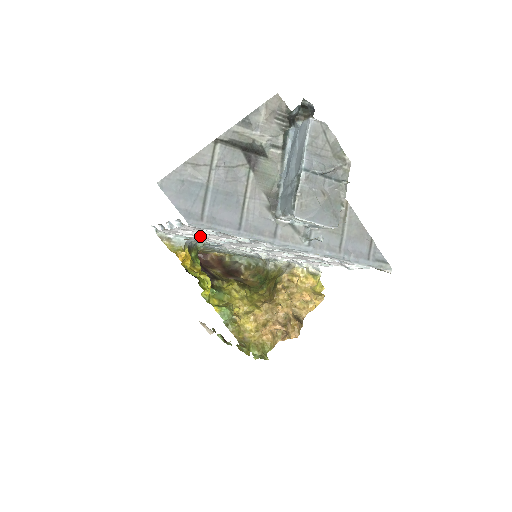
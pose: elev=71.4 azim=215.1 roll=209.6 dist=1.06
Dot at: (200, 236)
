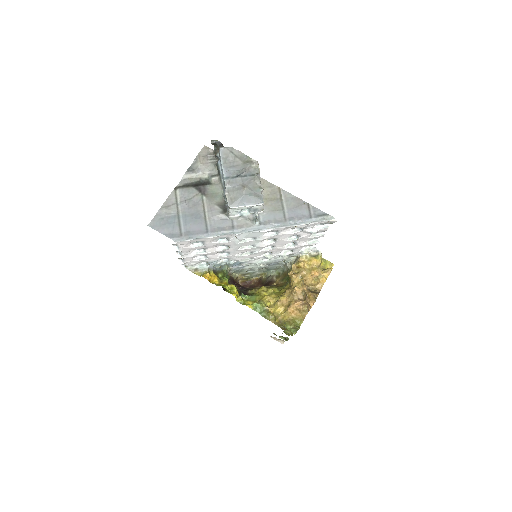
Dot at: (202, 253)
